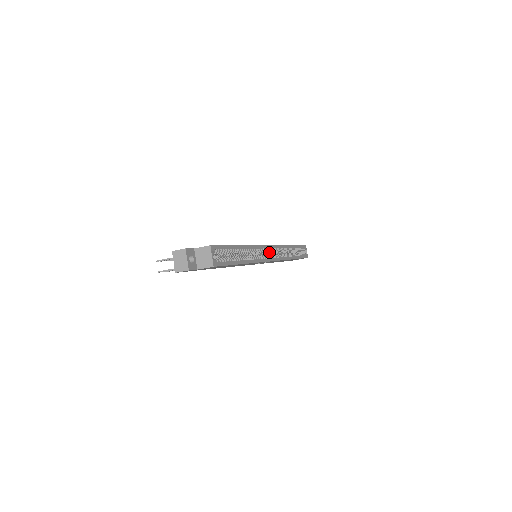
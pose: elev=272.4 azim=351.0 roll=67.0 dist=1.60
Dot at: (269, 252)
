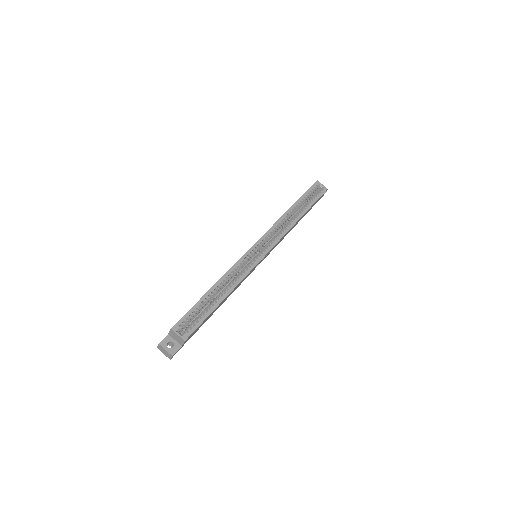
Dot at: (262, 245)
